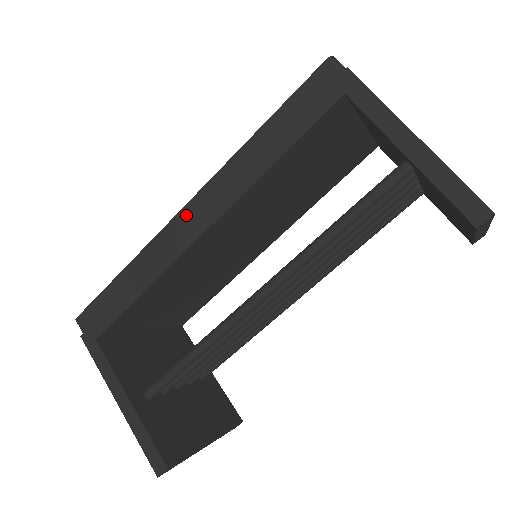
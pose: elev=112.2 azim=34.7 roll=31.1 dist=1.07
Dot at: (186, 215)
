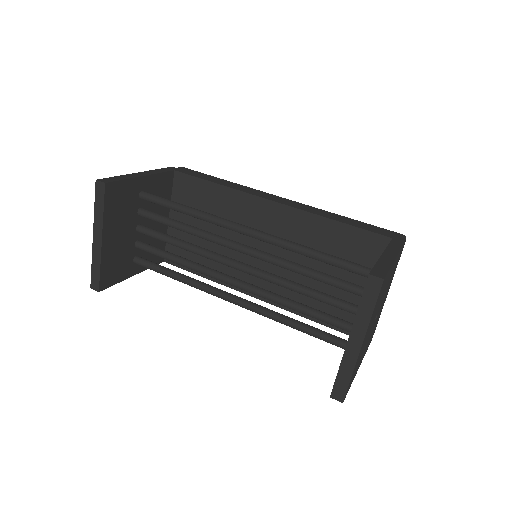
Dot at: (277, 197)
